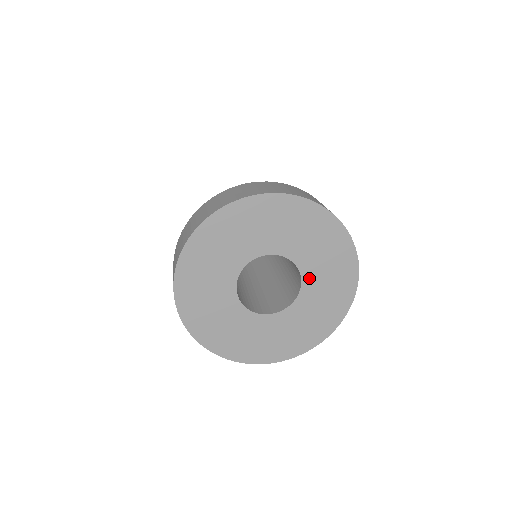
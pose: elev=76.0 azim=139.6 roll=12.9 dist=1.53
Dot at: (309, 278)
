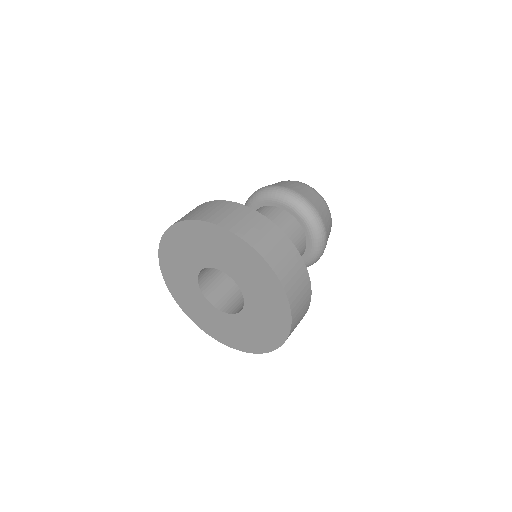
Dot at: (250, 300)
